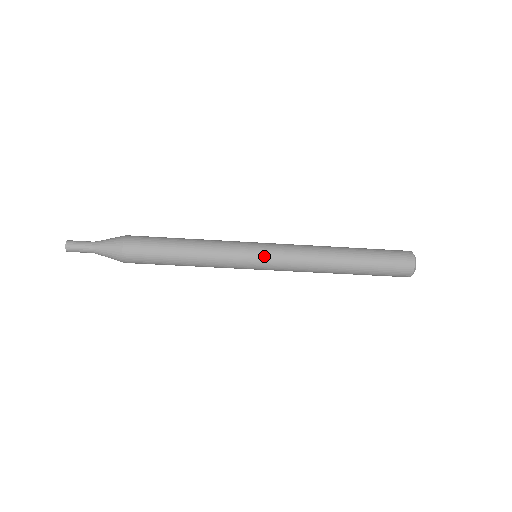
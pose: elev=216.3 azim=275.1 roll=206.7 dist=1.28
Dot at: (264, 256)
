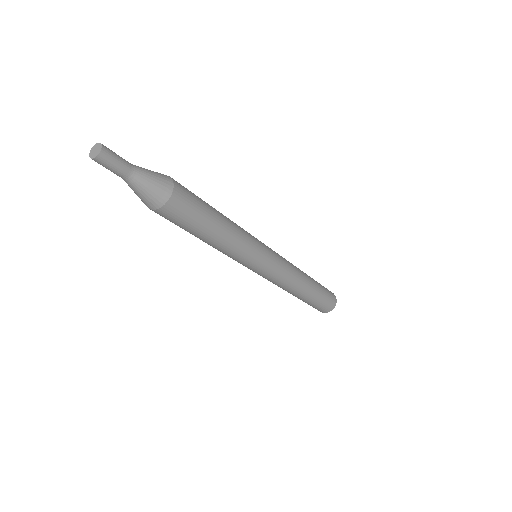
Dot at: (272, 255)
